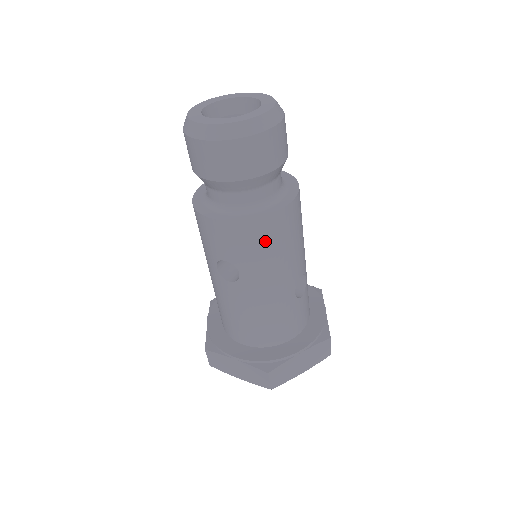
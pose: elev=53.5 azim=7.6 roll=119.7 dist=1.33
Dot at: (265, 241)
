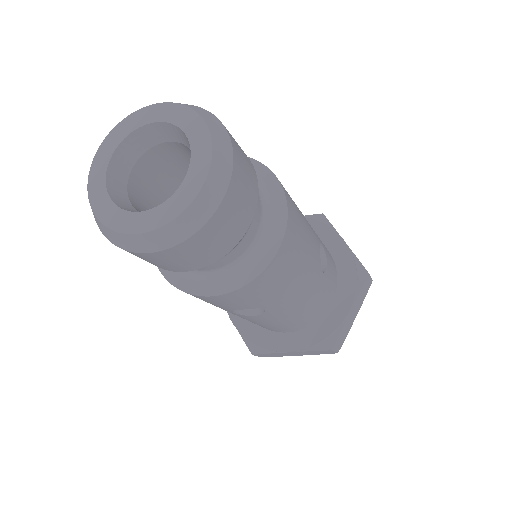
Dot at: (281, 275)
